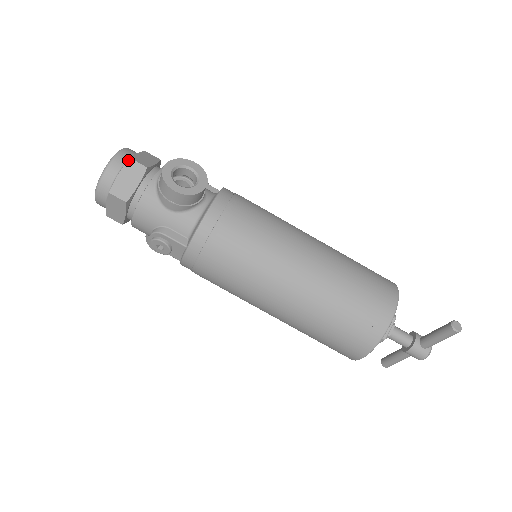
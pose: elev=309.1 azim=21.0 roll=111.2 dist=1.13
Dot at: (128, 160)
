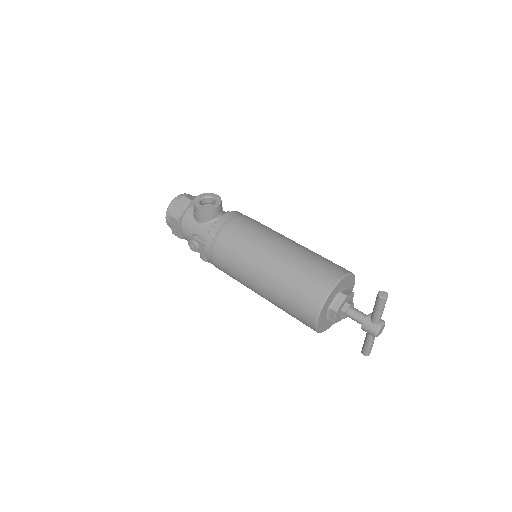
Dot at: (182, 197)
